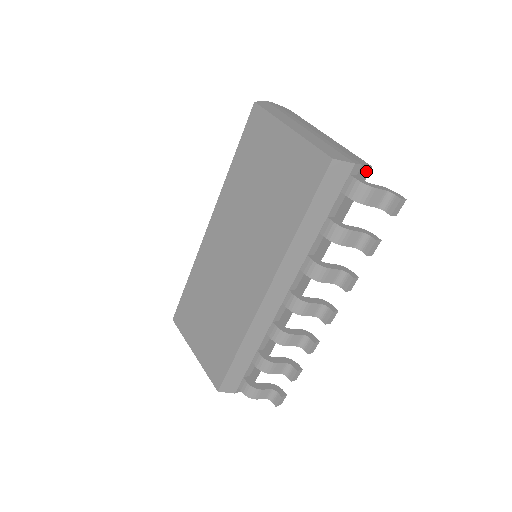
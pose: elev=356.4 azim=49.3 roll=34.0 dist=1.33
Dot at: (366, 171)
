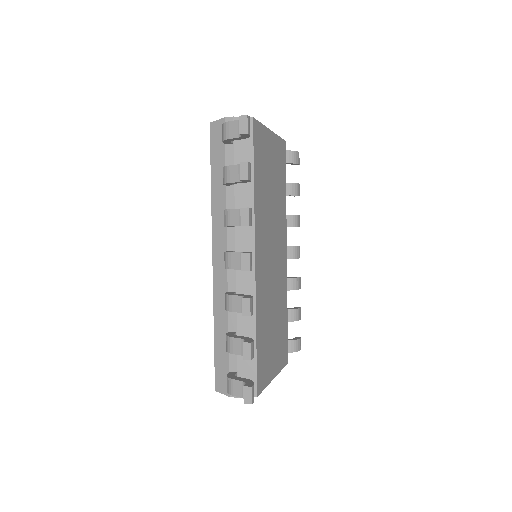
Dot at: occluded
